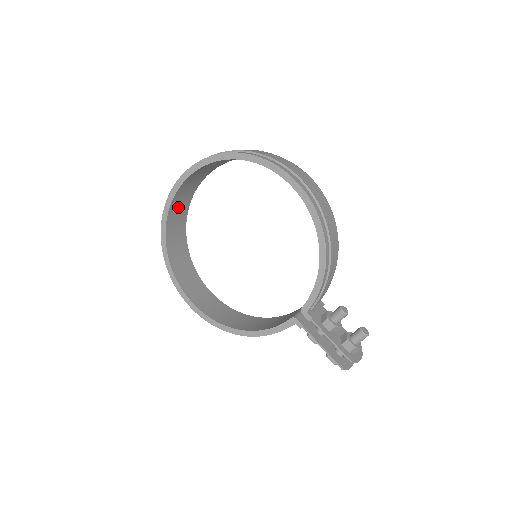
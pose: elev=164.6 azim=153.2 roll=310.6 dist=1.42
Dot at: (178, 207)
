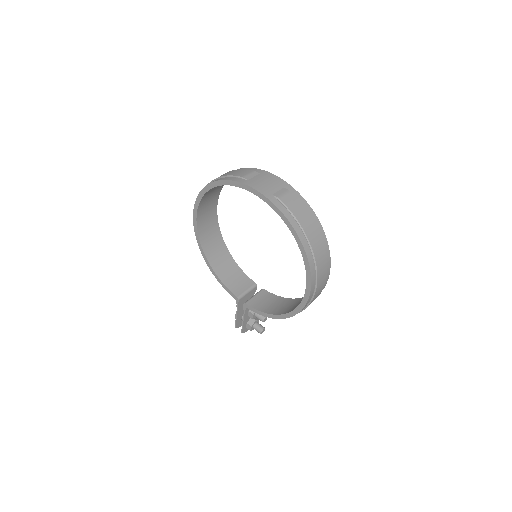
Dot at: occluded
